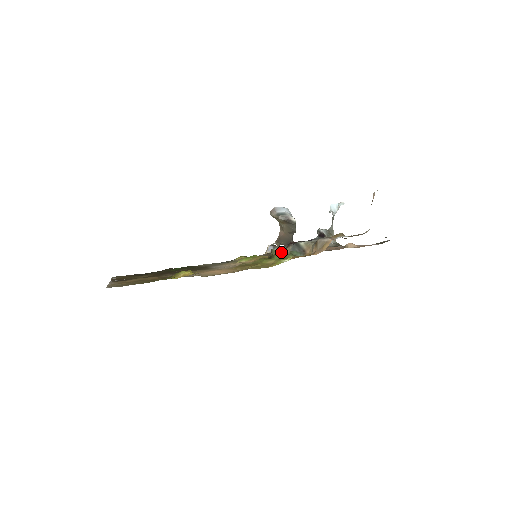
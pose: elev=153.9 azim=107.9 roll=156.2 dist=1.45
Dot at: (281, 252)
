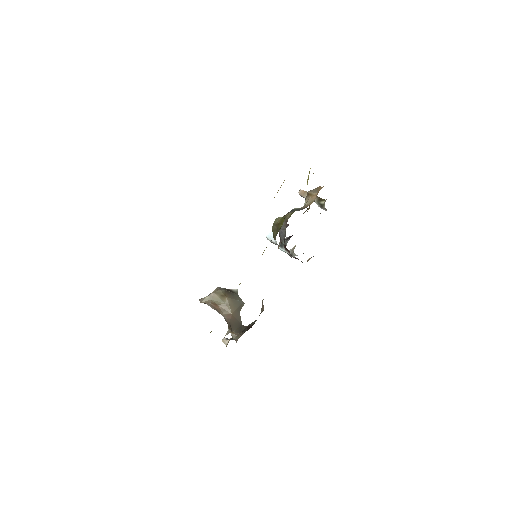
Dot at: (285, 219)
